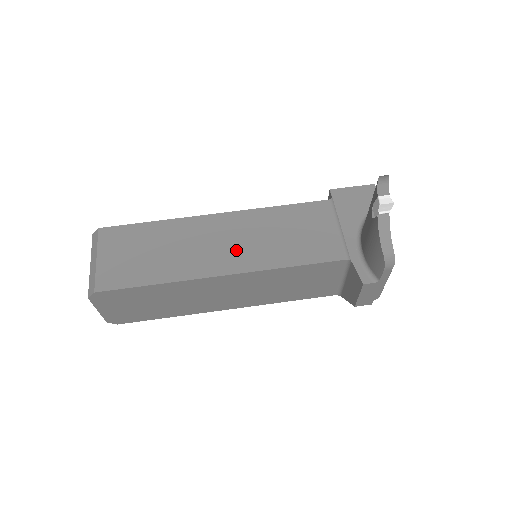
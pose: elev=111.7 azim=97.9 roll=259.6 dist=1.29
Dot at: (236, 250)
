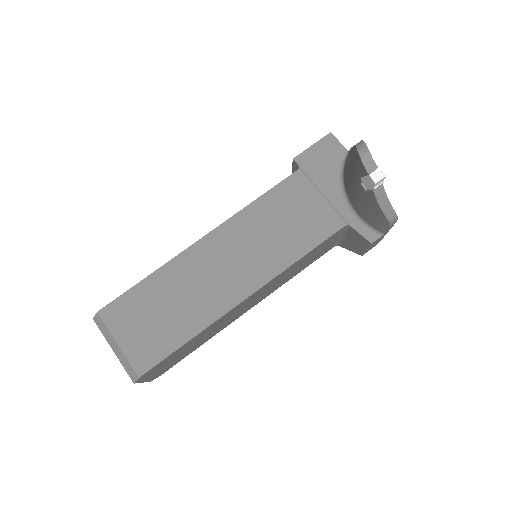
Dot at: (242, 267)
